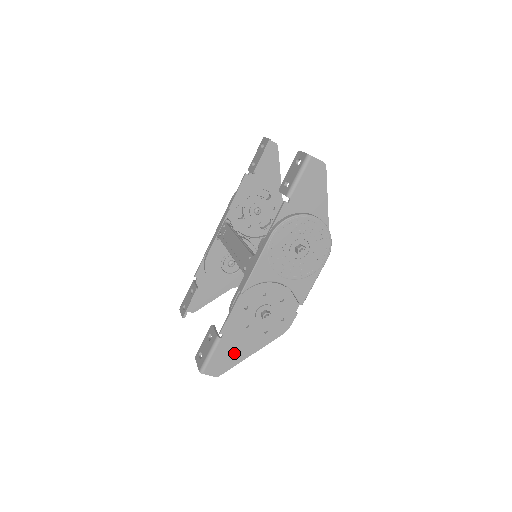
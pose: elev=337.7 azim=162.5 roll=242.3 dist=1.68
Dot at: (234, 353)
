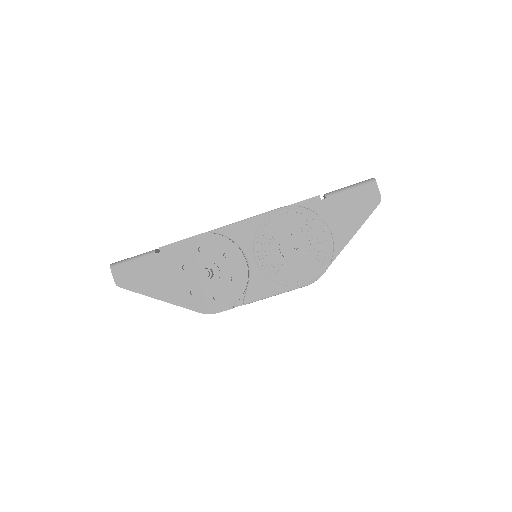
Dot at: (150, 280)
